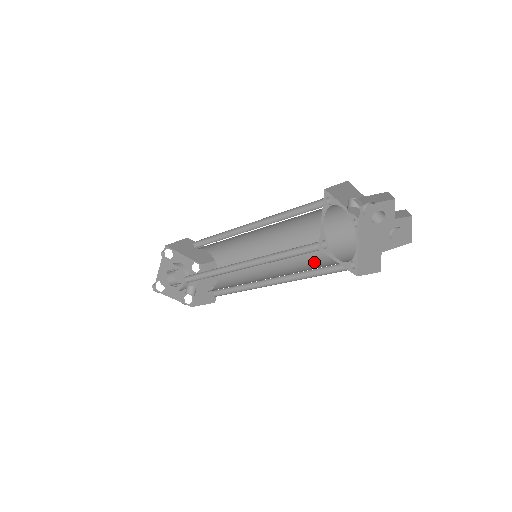
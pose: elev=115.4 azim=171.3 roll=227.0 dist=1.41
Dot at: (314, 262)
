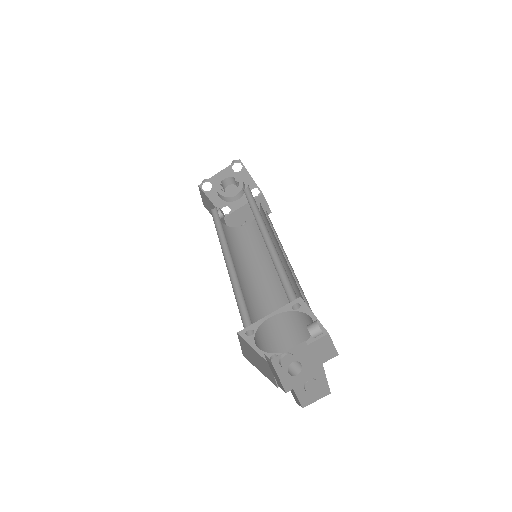
Dot at: occluded
